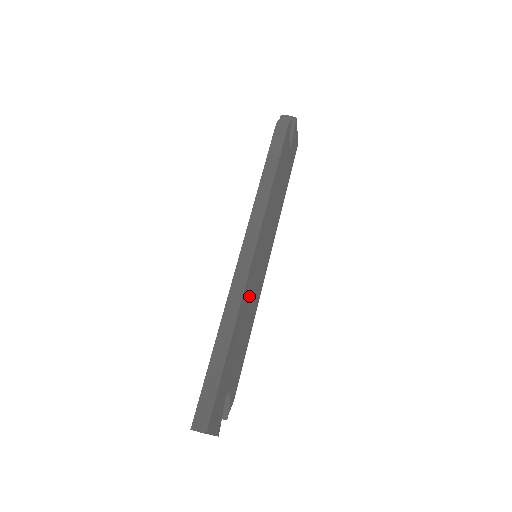
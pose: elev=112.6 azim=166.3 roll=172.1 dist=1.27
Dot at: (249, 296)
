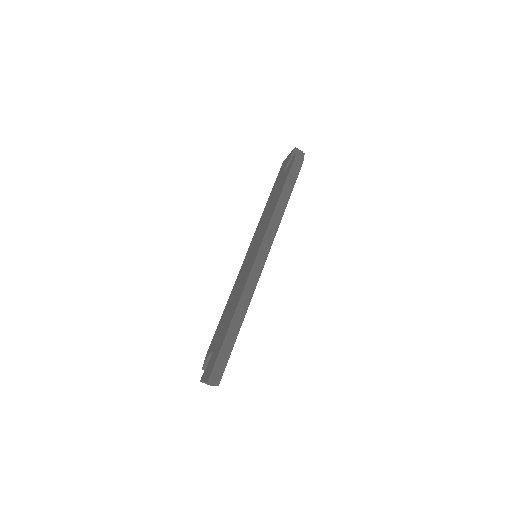
Dot at: occluded
